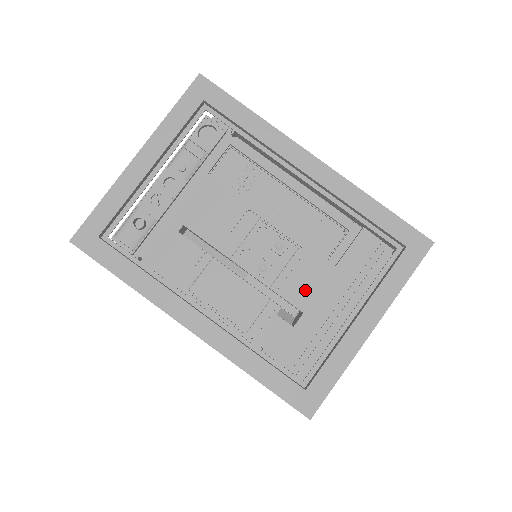
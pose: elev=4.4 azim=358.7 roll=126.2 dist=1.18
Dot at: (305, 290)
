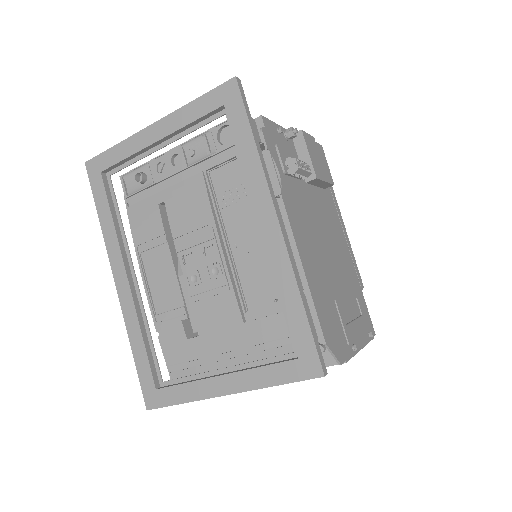
Dot at: (211, 320)
